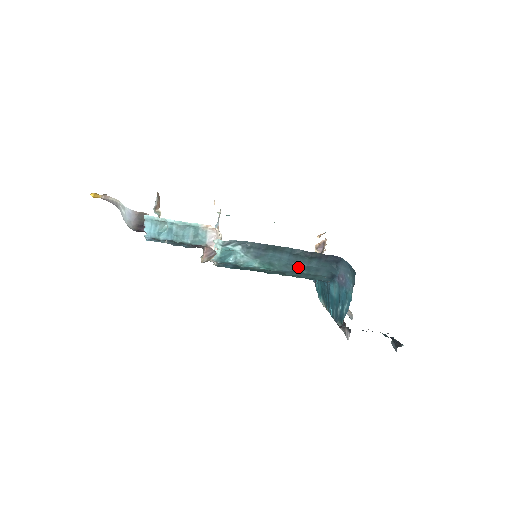
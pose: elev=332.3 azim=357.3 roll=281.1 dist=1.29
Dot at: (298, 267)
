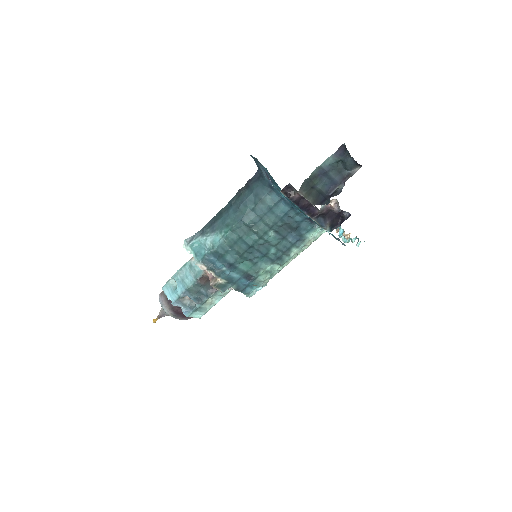
Dot at: (243, 208)
